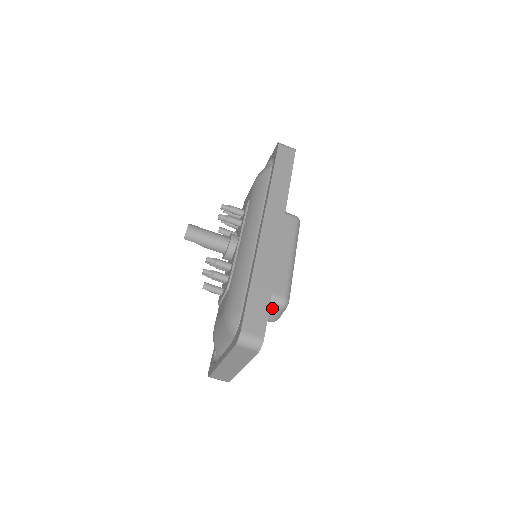
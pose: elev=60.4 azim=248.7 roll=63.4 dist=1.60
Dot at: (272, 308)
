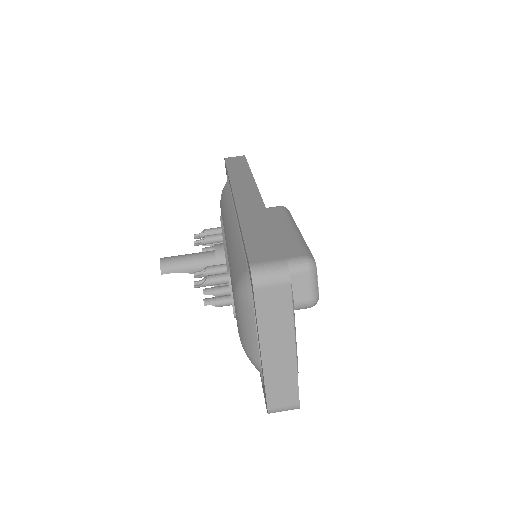
Dot at: (298, 277)
